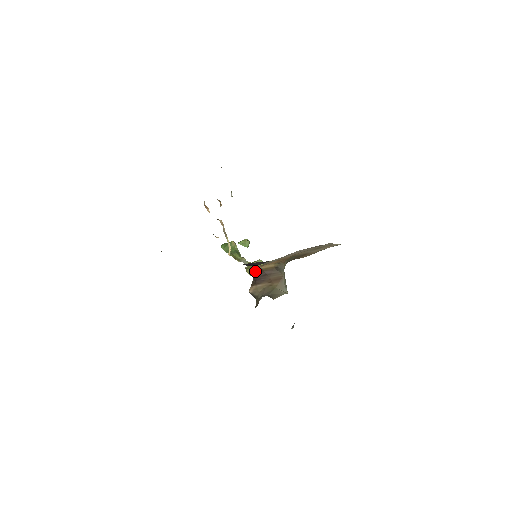
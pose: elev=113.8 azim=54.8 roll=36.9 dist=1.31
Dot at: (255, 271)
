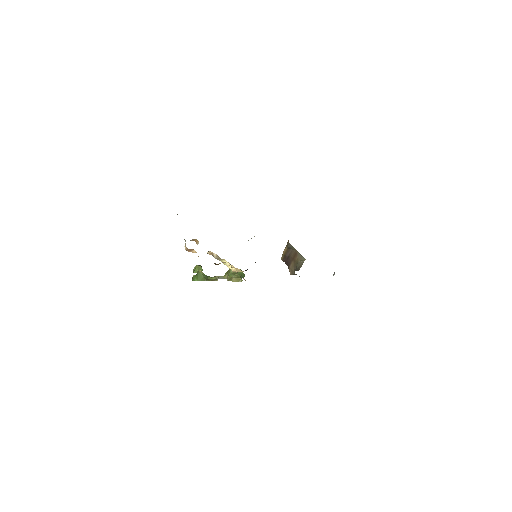
Dot at: (282, 259)
